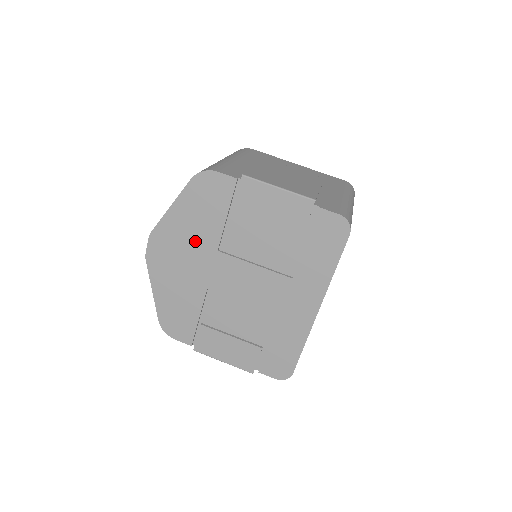
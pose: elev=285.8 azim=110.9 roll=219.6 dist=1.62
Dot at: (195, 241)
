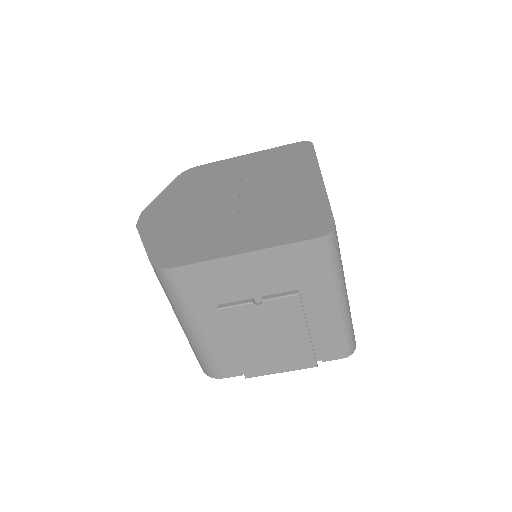
Dot at: occluded
